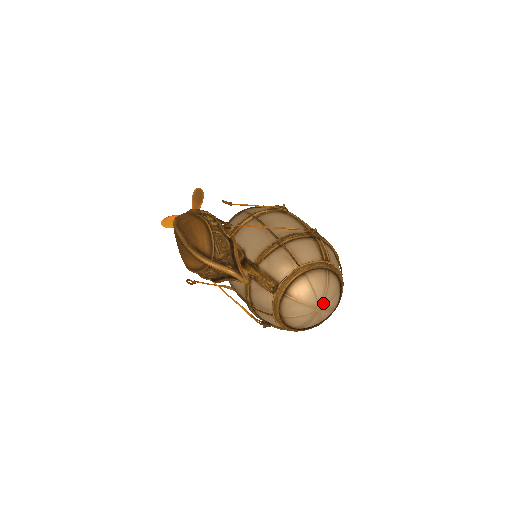
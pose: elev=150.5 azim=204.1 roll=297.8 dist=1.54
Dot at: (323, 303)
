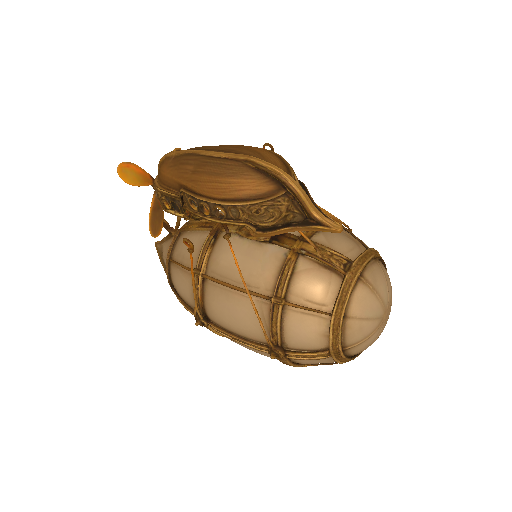
Dot at: (389, 310)
